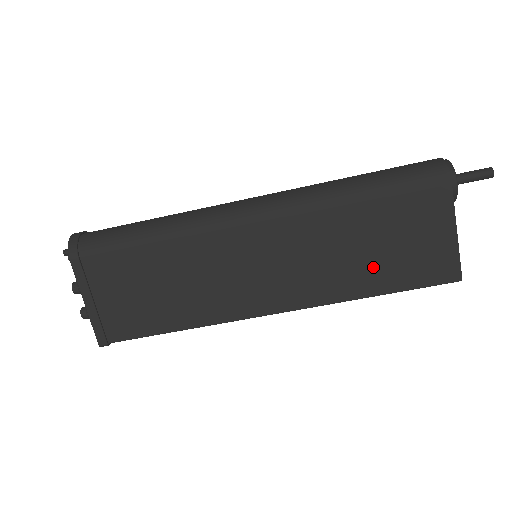
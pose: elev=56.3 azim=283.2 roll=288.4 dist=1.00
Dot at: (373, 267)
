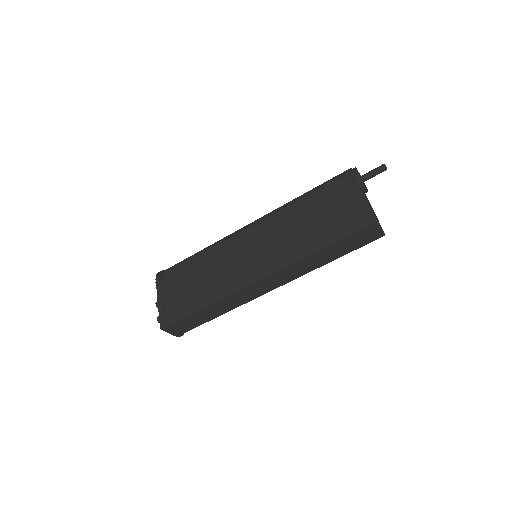
Dot at: (317, 230)
